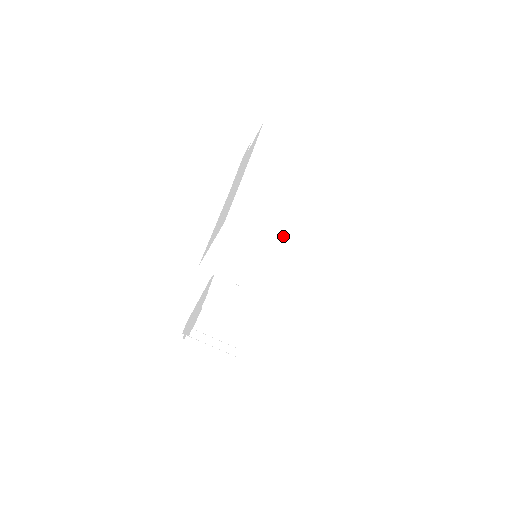
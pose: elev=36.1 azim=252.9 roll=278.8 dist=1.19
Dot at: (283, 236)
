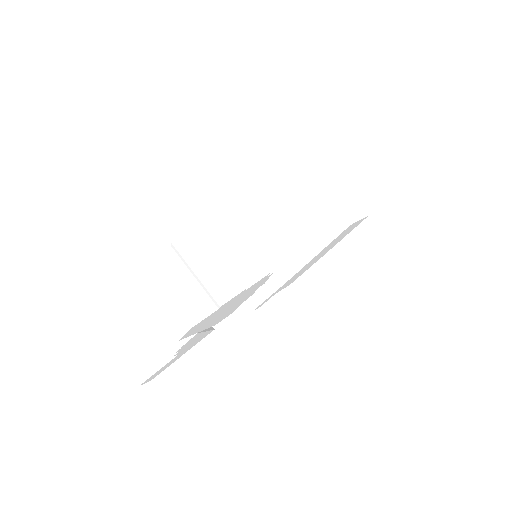
Dot at: occluded
